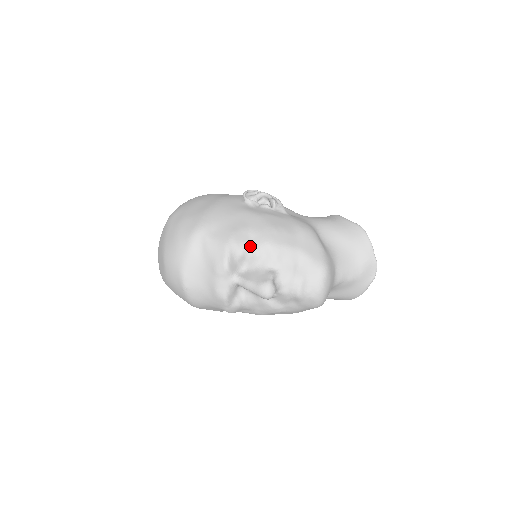
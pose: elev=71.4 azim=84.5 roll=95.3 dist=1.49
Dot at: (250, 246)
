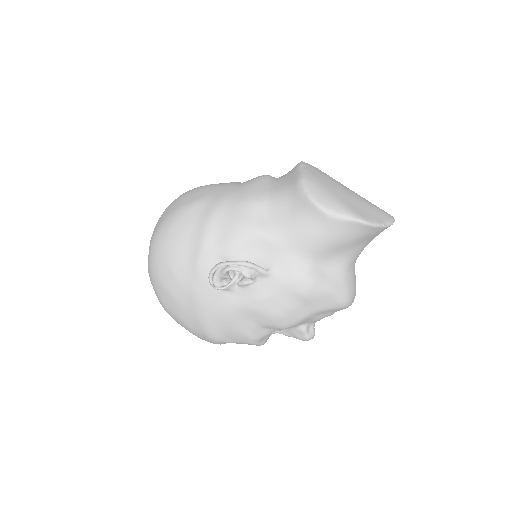
Dot at: (270, 332)
